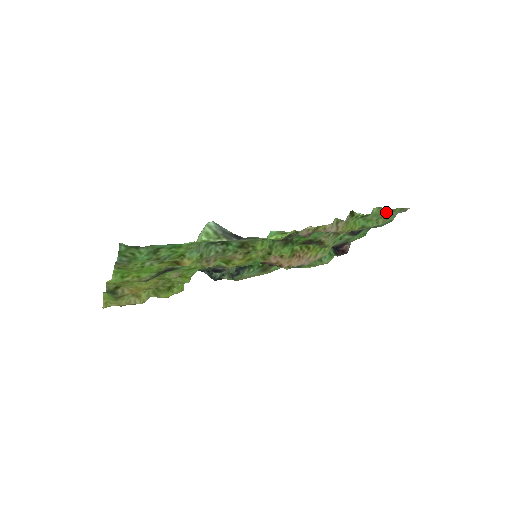
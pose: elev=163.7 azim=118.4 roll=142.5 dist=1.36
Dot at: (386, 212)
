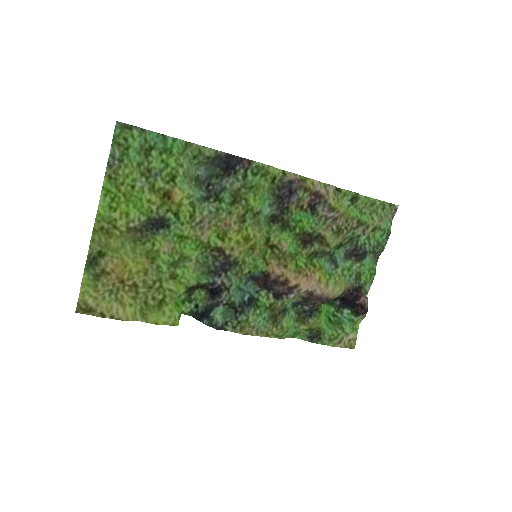
Dot at: (376, 206)
